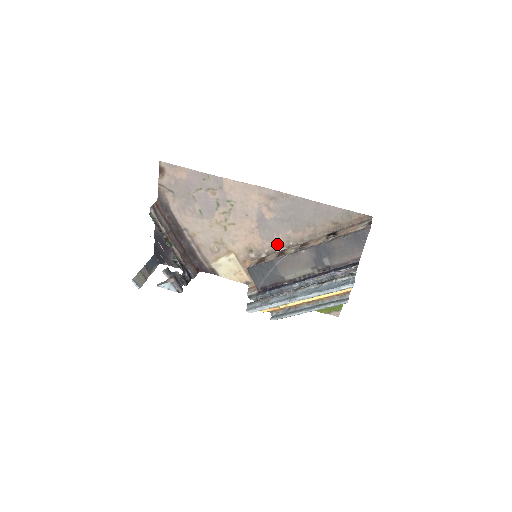
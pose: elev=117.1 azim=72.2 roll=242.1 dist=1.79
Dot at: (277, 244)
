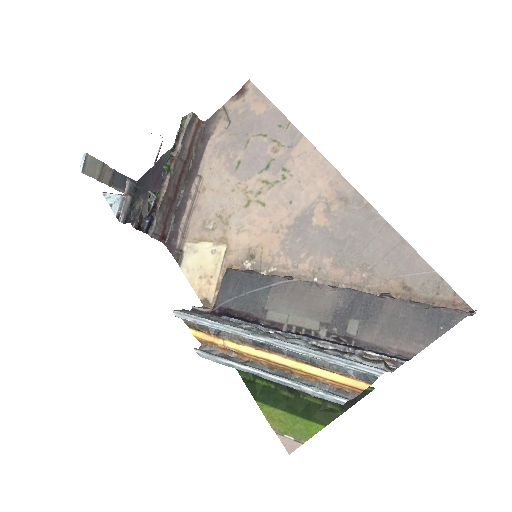
Dot at: (295, 268)
